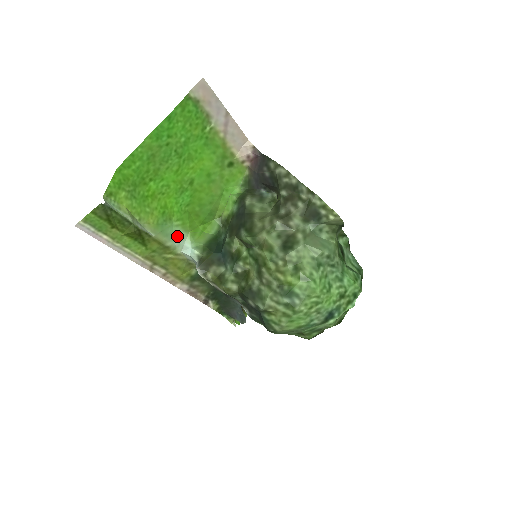
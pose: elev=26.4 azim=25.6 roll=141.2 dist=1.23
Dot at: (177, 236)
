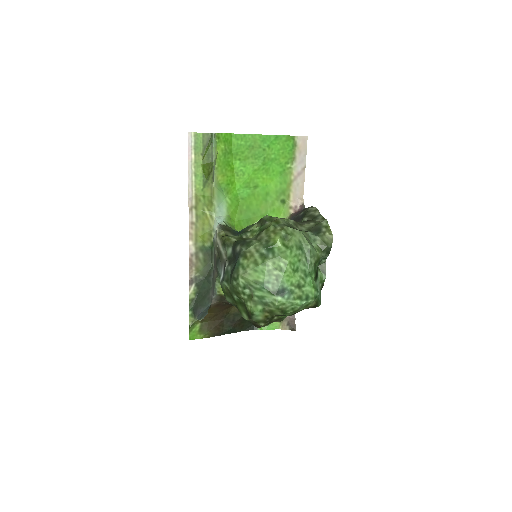
Dot at: (222, 207)
